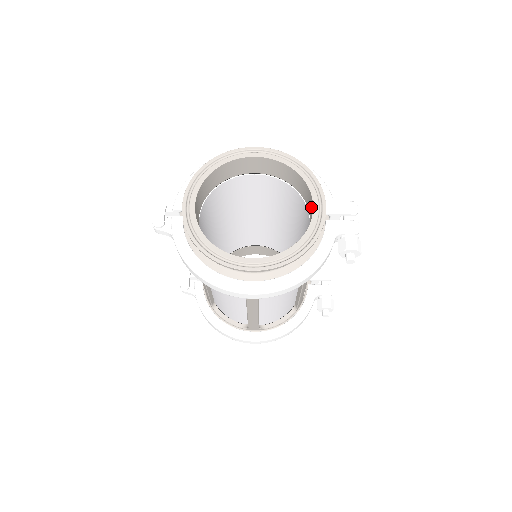
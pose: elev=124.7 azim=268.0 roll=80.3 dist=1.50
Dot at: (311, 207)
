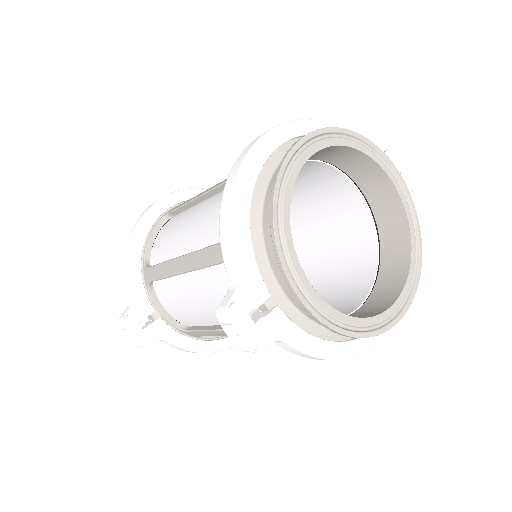
Dot at: (380, 186)
